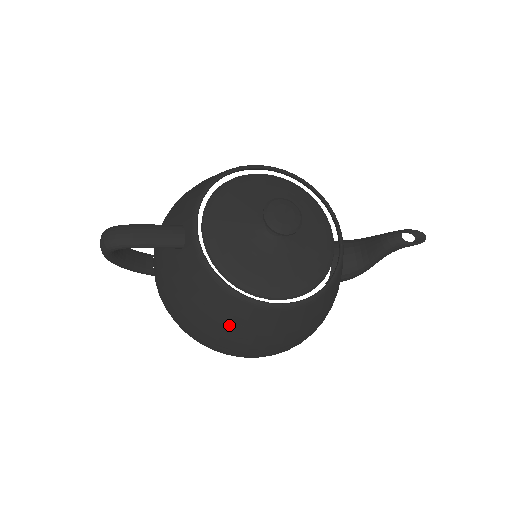
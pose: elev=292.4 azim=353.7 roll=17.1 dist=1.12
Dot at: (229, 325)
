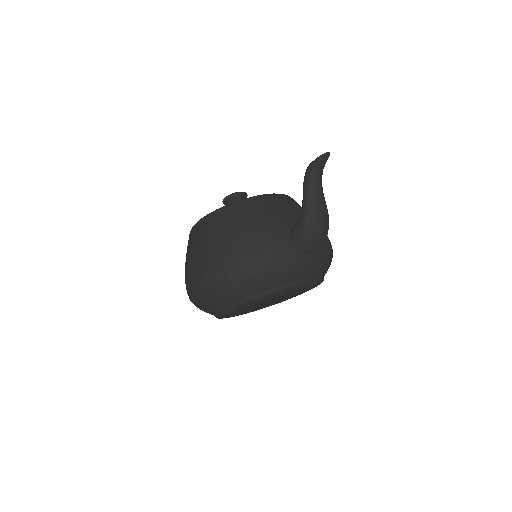
Dot at: occluded
